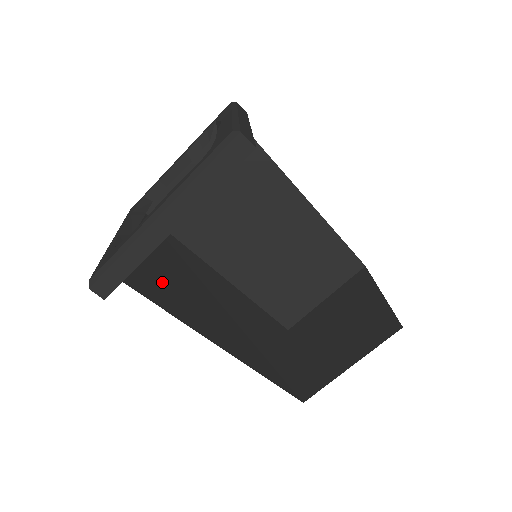
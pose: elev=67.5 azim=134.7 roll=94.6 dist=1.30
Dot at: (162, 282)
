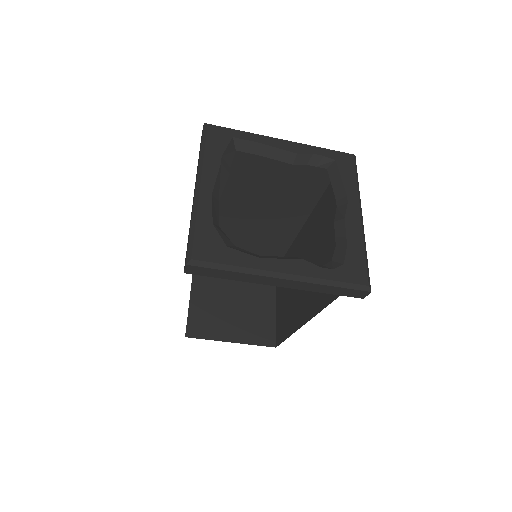
Dot at: occluded
